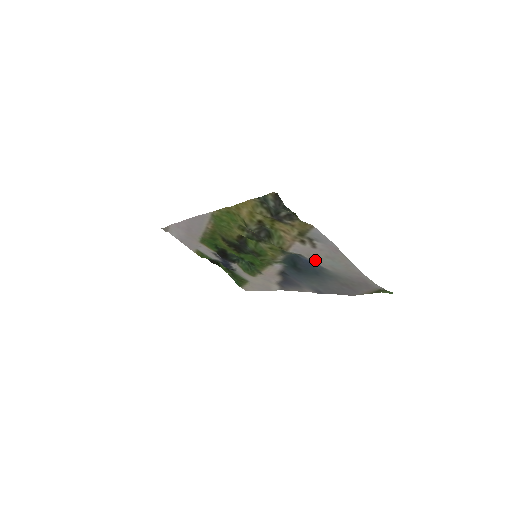
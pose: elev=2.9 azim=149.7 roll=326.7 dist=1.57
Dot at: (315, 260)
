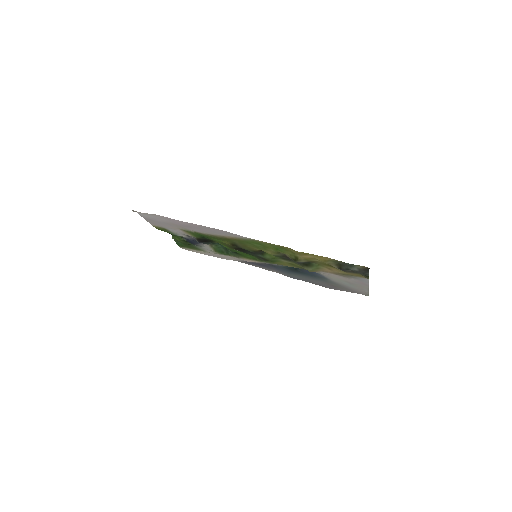
Dot at: (329, 277)
